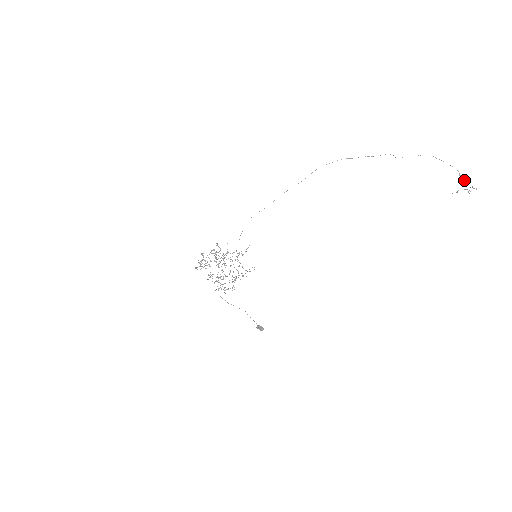
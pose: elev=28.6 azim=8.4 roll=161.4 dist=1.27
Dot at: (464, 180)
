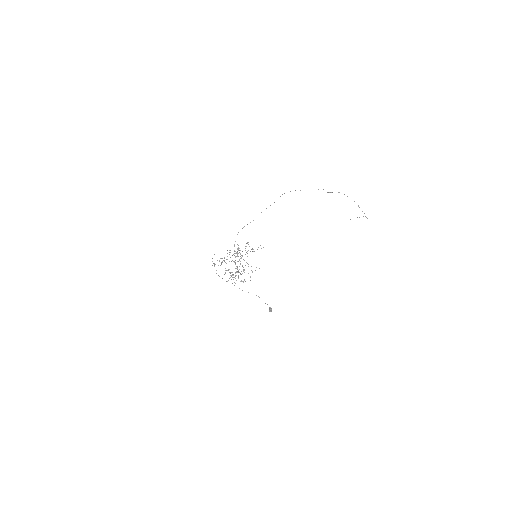
Dot at: occluded
